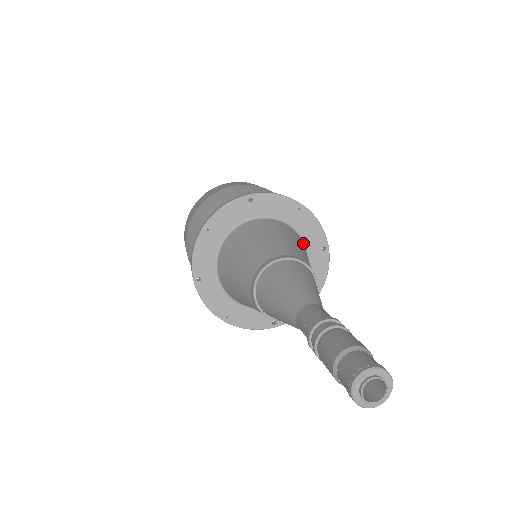
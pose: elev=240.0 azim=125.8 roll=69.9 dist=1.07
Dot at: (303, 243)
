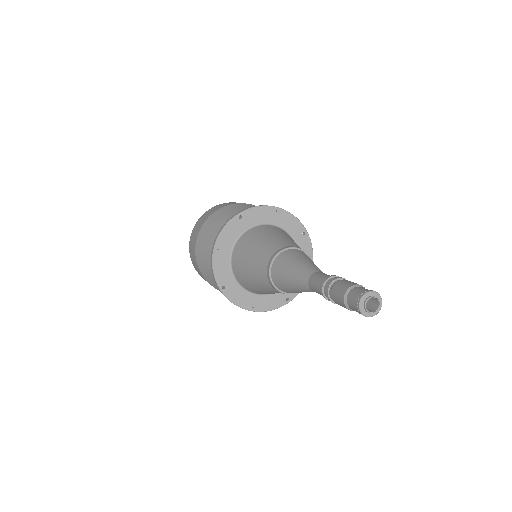
Dot at: (288, 234)
